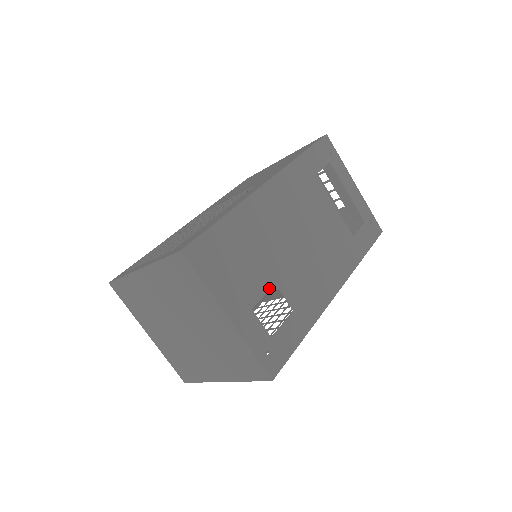
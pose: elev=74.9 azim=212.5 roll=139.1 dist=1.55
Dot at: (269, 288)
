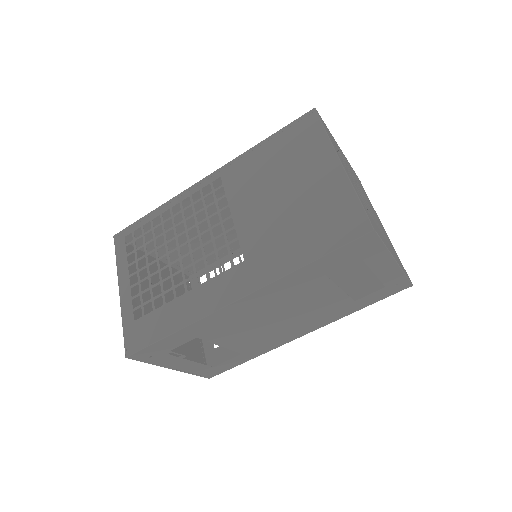
Dot at: occluded
